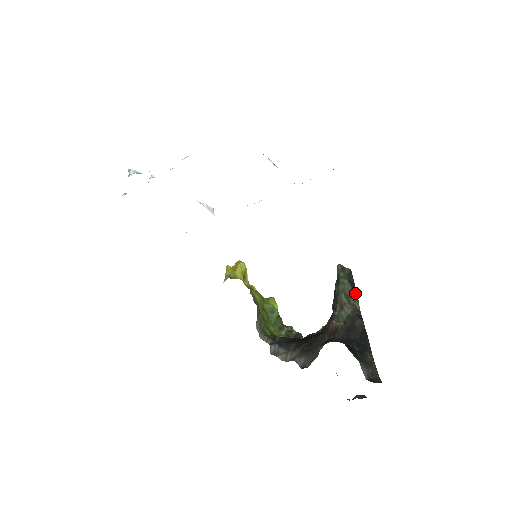
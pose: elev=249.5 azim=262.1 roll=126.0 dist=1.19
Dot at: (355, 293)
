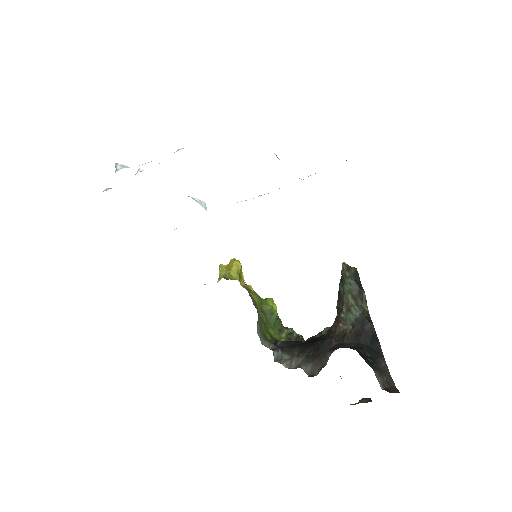
Dot at: (363, 294)
